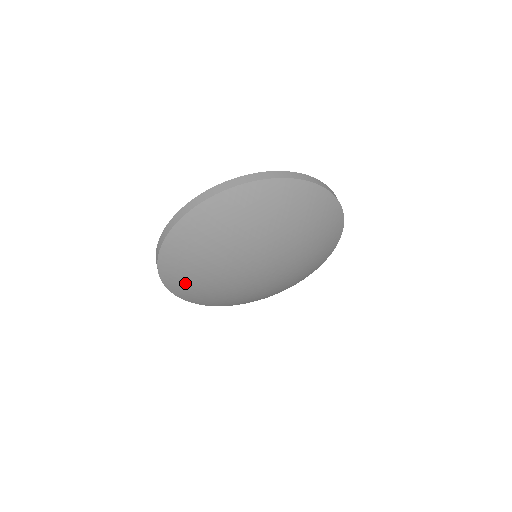
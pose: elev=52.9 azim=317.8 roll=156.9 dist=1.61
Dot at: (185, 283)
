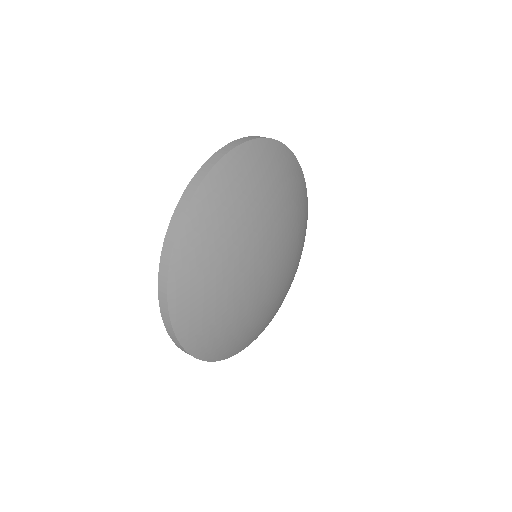
Dot at: (248, 337)
